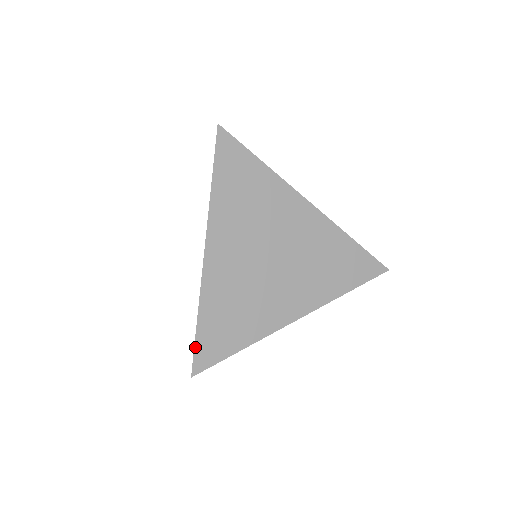
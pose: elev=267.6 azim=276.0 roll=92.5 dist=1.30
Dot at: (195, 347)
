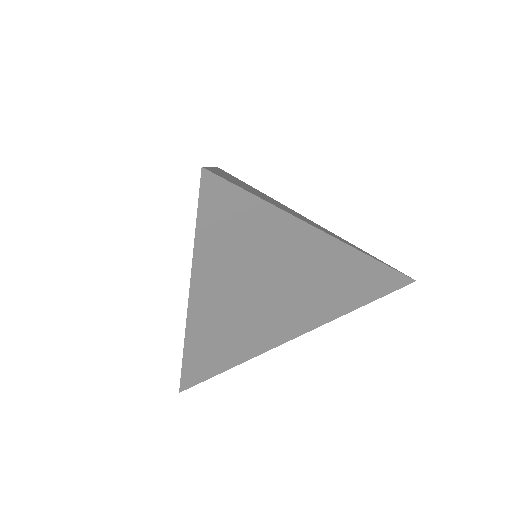
Dot at: (182, 375)
